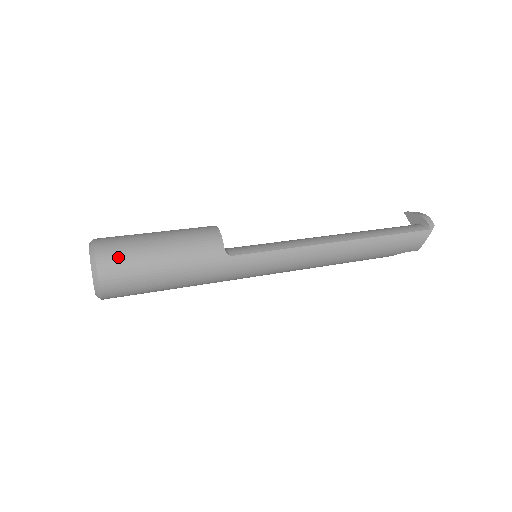
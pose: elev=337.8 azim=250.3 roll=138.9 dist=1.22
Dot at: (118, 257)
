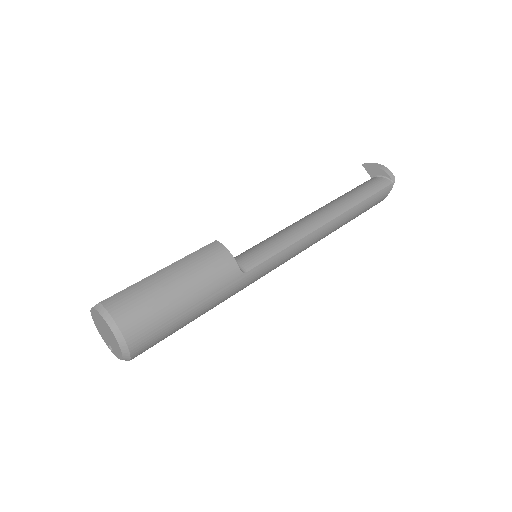
Dot at: (143, 319)
